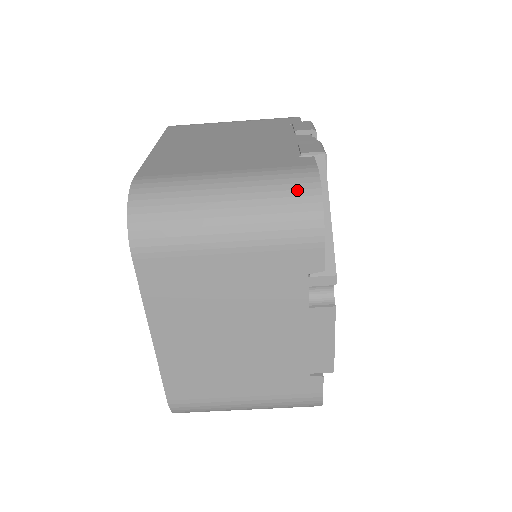
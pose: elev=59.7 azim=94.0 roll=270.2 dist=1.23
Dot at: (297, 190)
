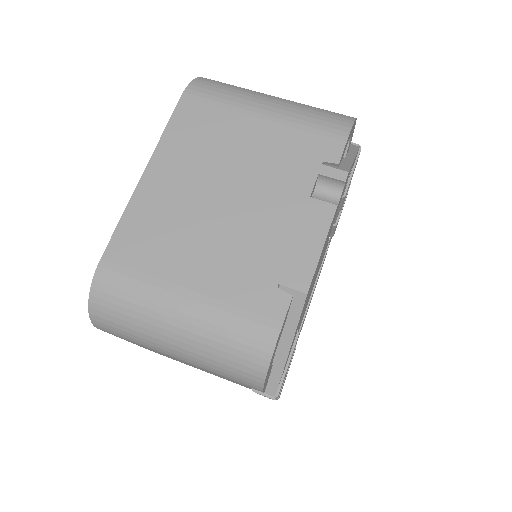
Dot at: (336, 113)
